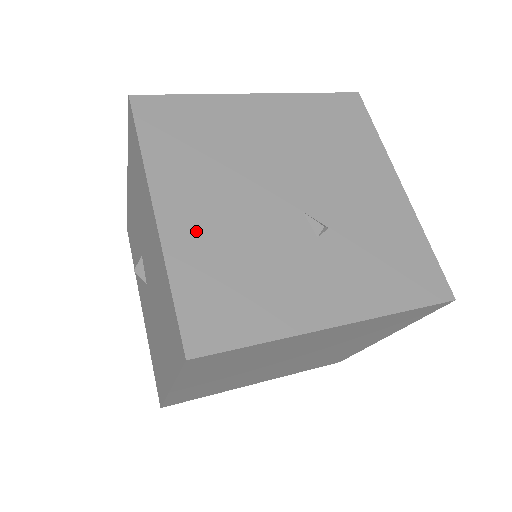
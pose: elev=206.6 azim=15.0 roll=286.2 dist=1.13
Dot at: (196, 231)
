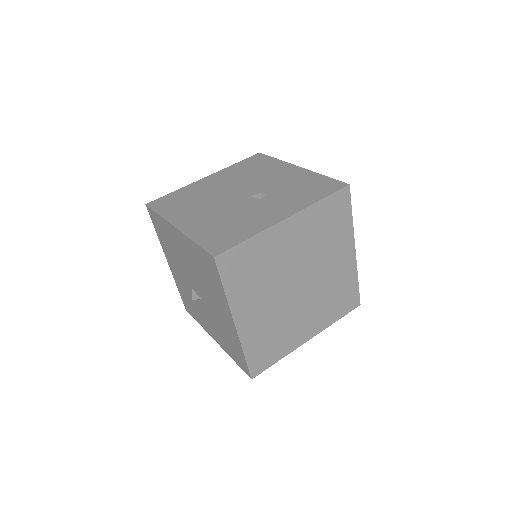
Dot at: (198, 224)
